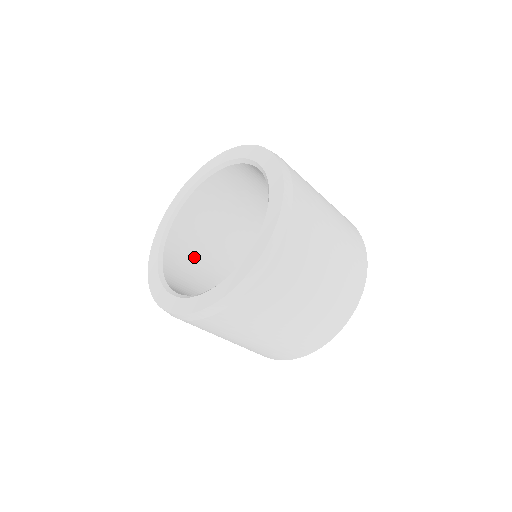
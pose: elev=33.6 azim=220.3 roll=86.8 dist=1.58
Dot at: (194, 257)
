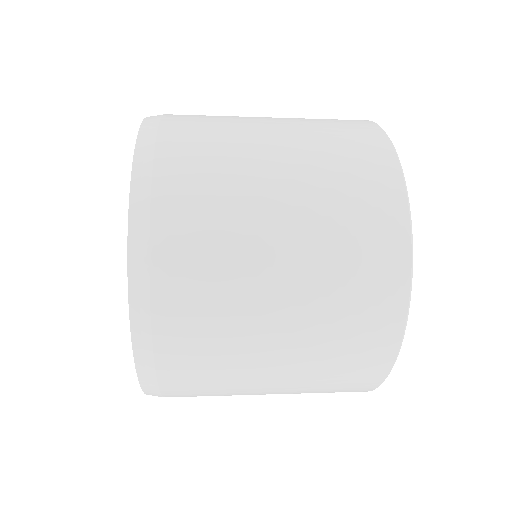
Dot at: occluded
